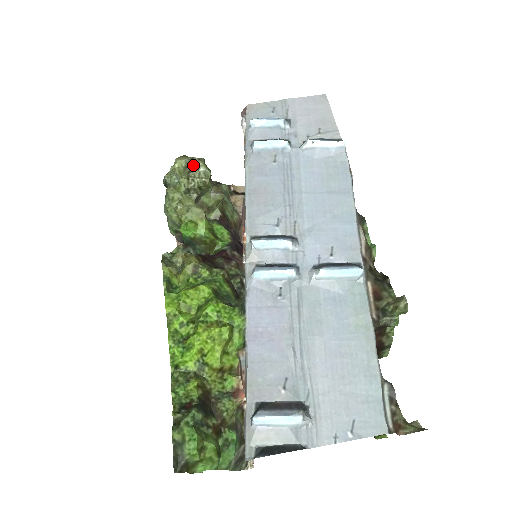
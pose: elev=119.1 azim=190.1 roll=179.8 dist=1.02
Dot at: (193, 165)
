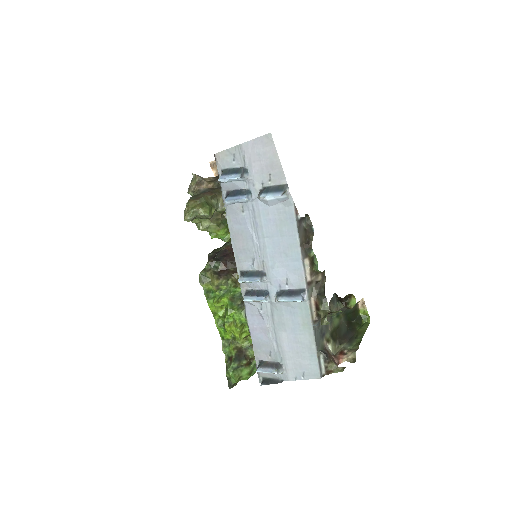
Dot at: (195, 216)
